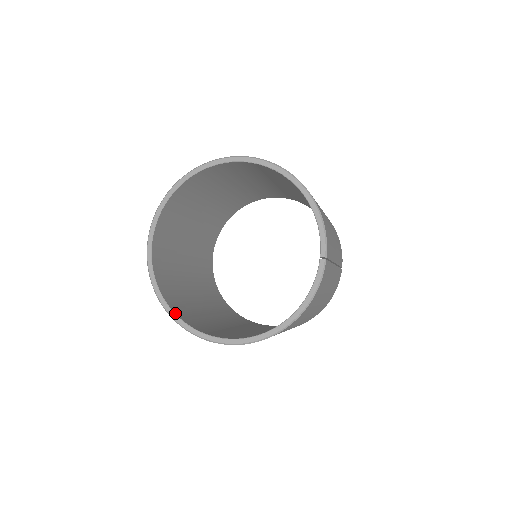
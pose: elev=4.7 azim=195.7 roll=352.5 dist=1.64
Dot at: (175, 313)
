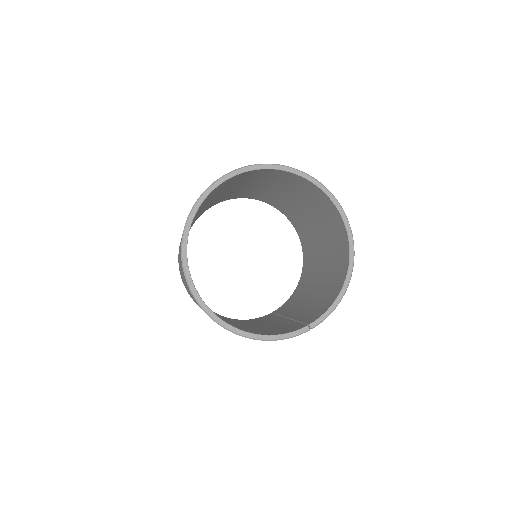
Dot at: occluded
